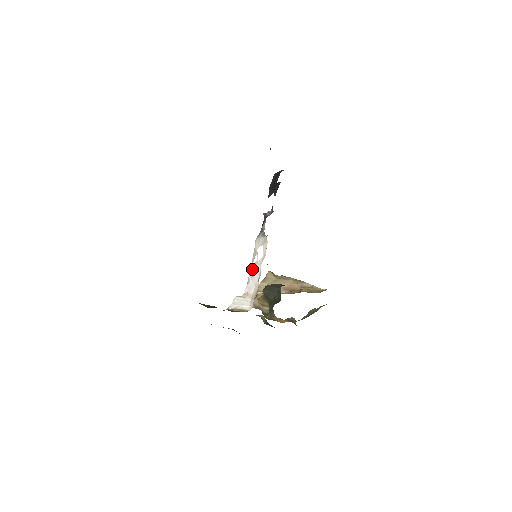
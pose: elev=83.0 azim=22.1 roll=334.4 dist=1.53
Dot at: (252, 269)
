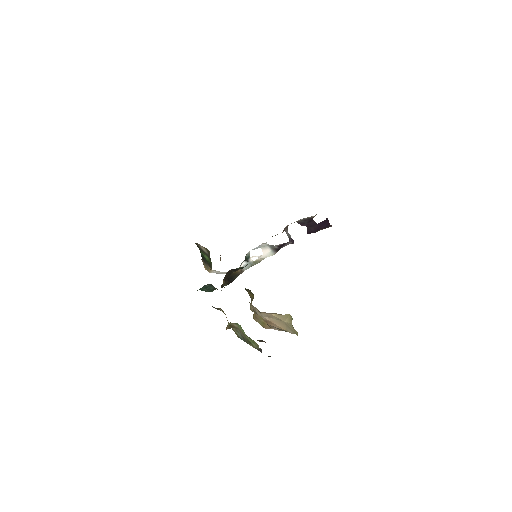
Dot at: (248, 263)
